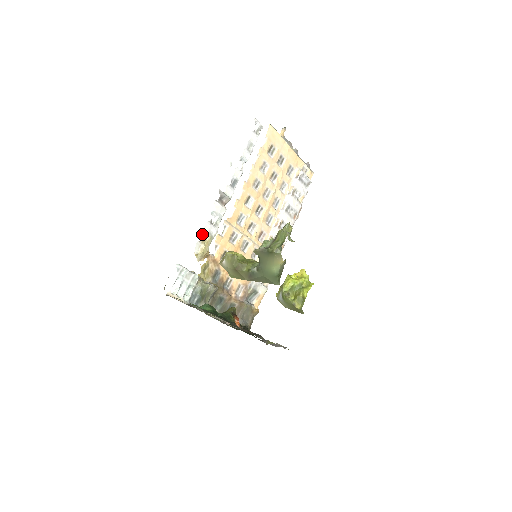
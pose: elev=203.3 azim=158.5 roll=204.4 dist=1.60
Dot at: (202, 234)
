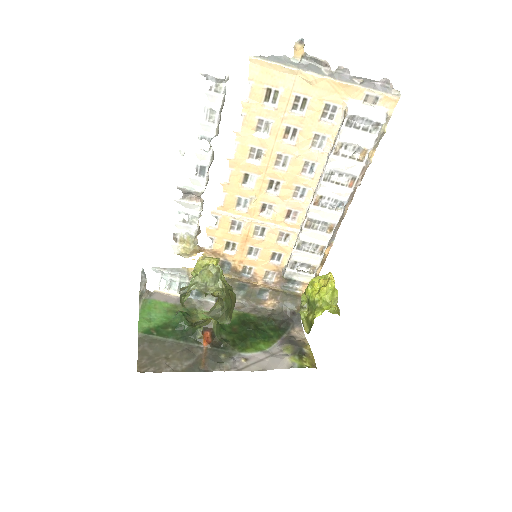
Dot at: (175, 236)
